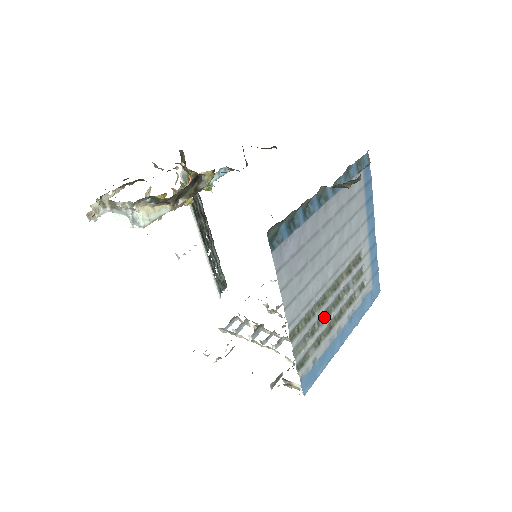
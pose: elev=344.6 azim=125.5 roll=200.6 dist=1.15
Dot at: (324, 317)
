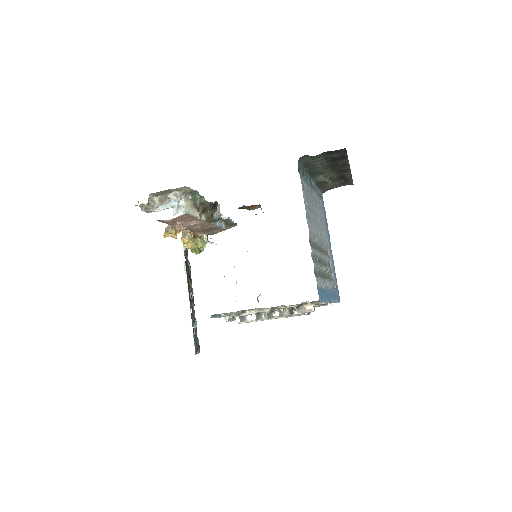
Dot at: (320, 262)
